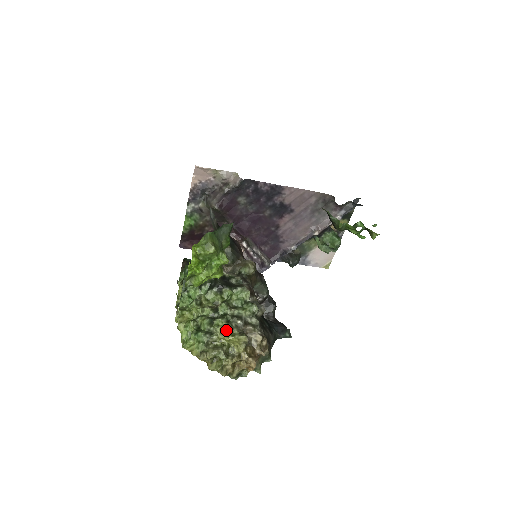
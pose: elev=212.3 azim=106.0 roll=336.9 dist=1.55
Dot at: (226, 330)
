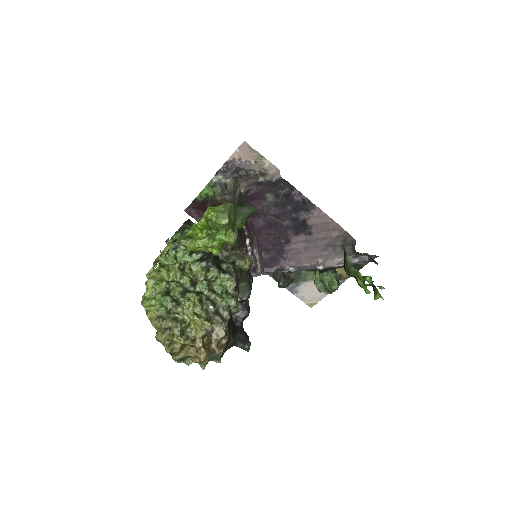
Dot at: (195, 308)
